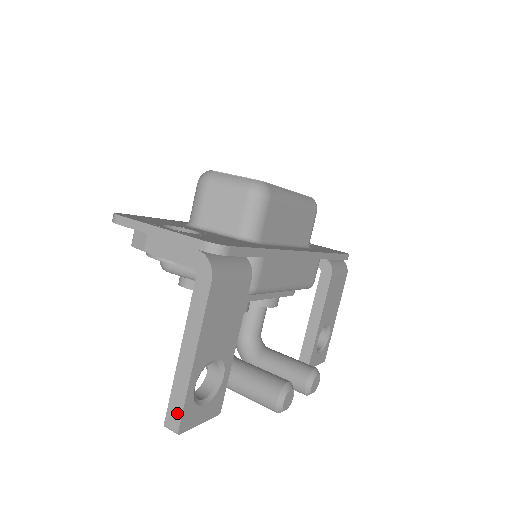
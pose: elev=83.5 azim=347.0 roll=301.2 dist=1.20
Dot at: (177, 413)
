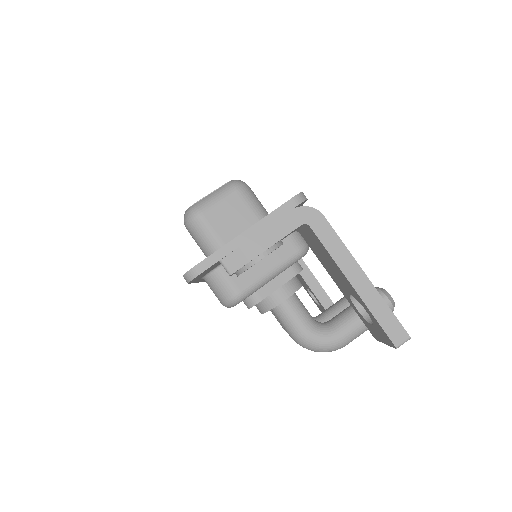
Dot at: (395, 325)
